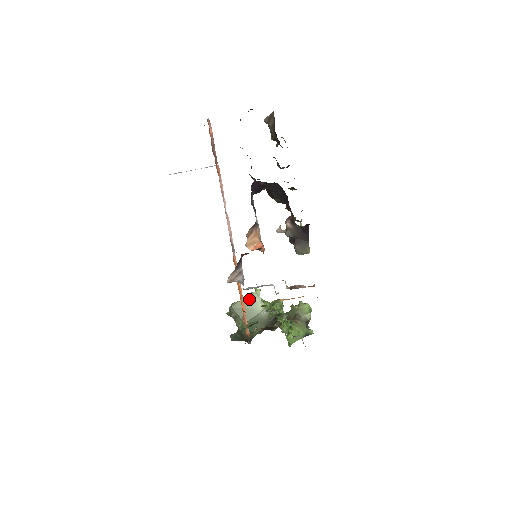
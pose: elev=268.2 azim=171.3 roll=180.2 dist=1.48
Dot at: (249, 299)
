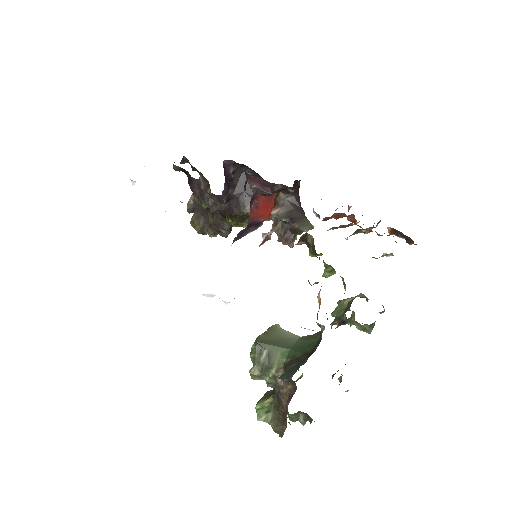
Dot at: (272, 332)
